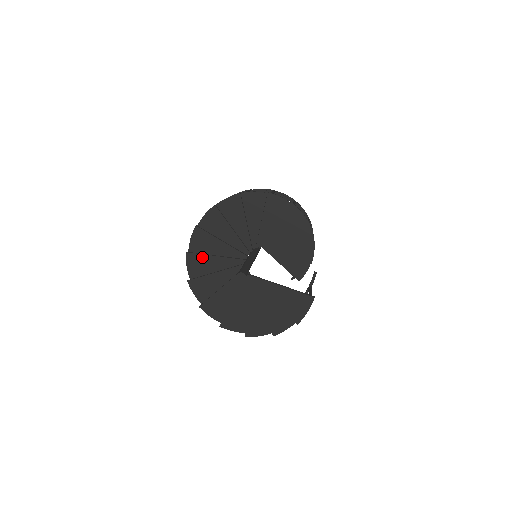
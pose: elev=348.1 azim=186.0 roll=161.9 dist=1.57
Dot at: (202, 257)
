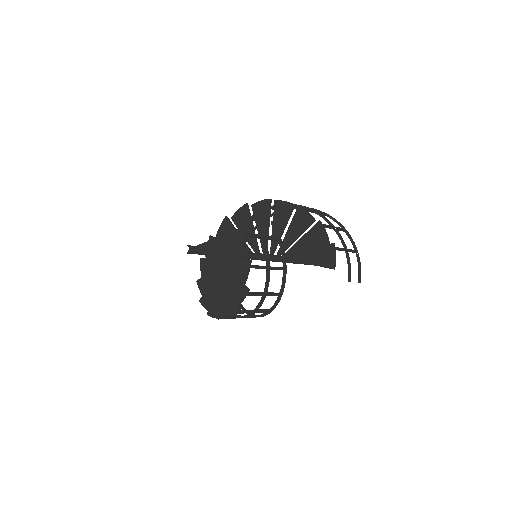
Dot at: (206, 277)
